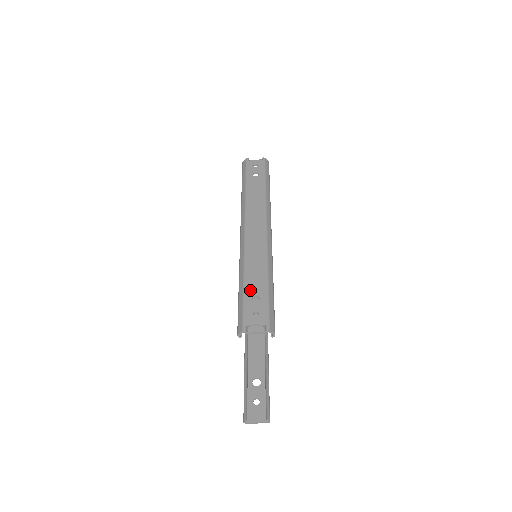
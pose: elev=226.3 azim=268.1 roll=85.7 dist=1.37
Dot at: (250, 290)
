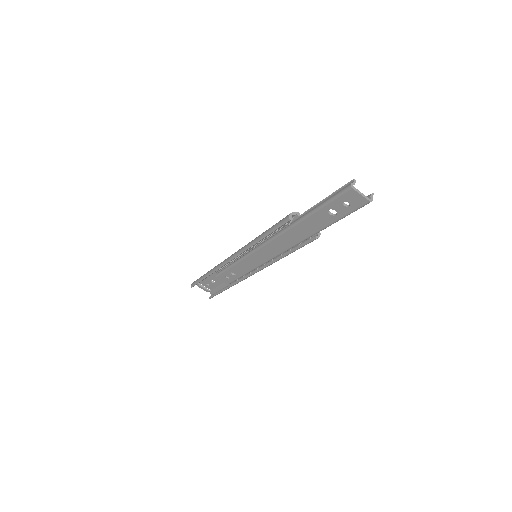
Dot at: occluded
